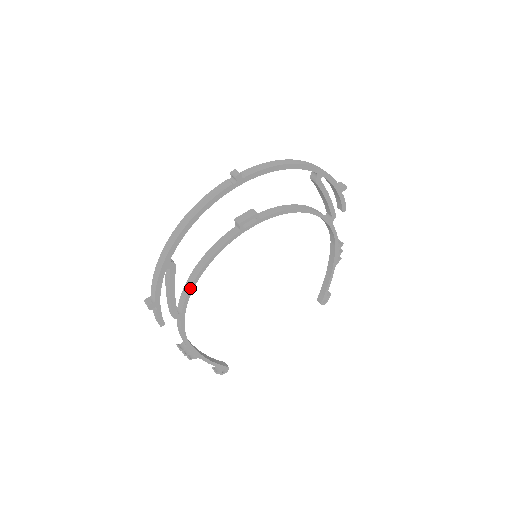
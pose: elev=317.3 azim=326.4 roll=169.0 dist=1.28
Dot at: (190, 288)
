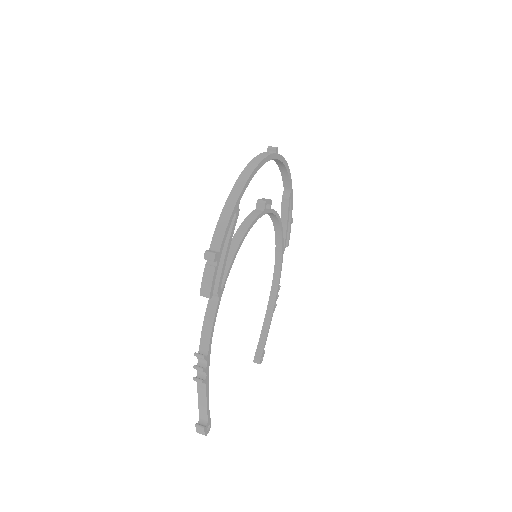
Dot at: (234, 256)
